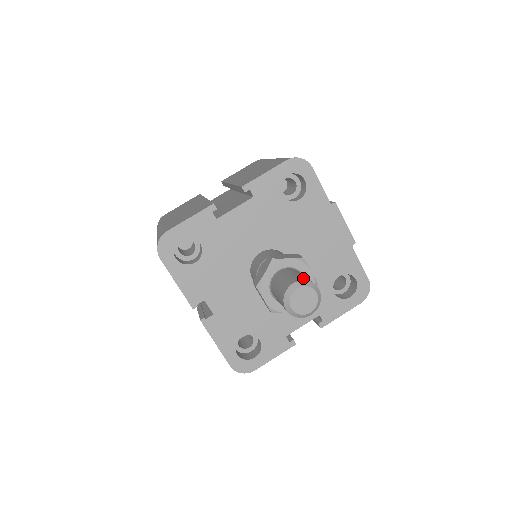
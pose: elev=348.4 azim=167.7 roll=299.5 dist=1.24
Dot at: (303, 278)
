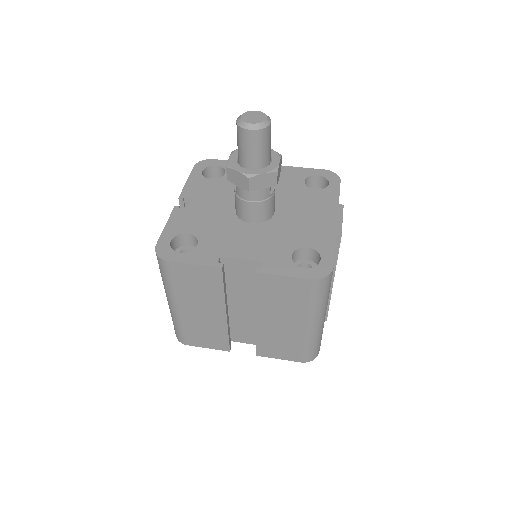
Dot at: occluded
